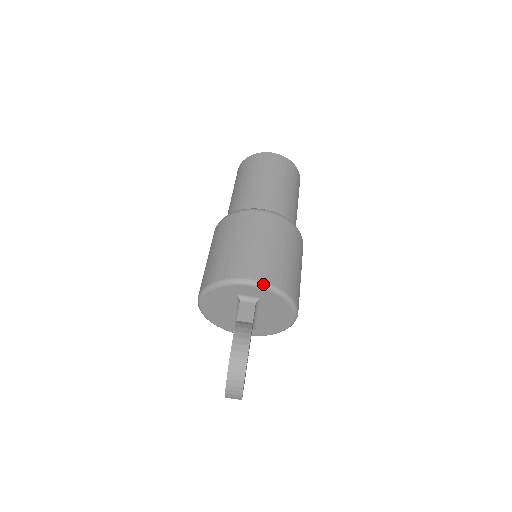
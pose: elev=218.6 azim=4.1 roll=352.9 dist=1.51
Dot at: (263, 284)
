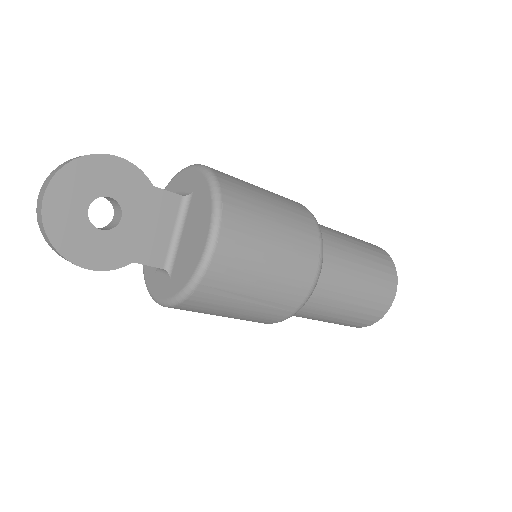
Dot at: (203, 166)
